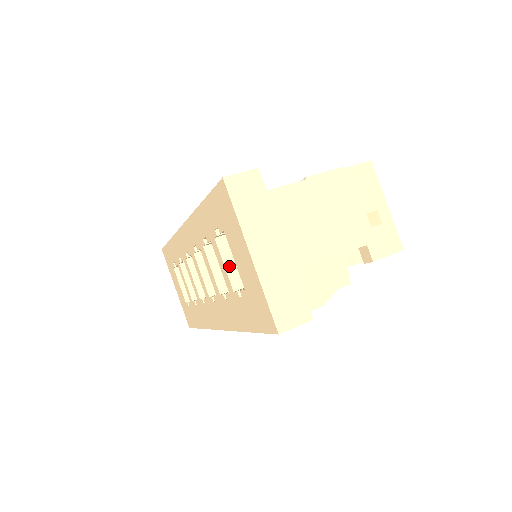
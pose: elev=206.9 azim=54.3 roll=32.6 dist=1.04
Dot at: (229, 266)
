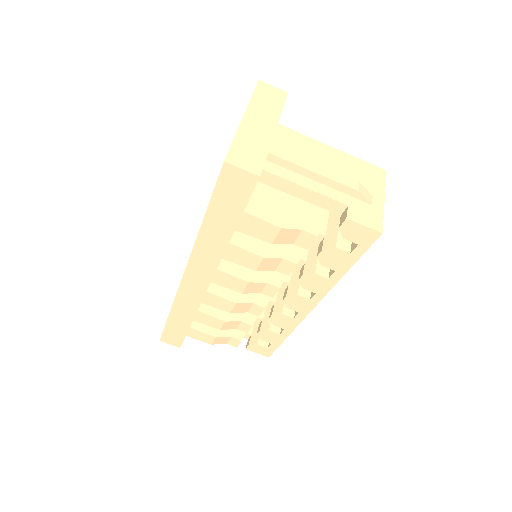
Dot at: occluded
